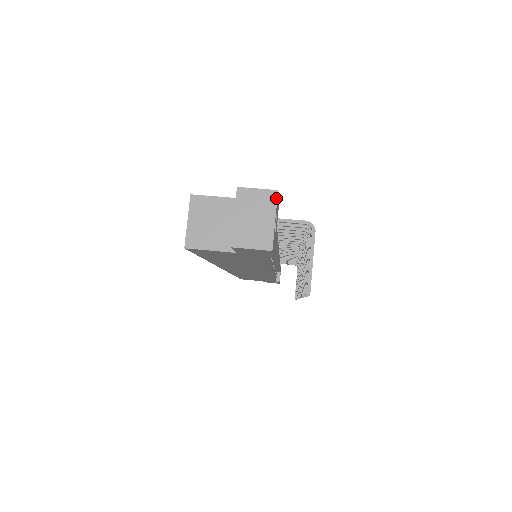
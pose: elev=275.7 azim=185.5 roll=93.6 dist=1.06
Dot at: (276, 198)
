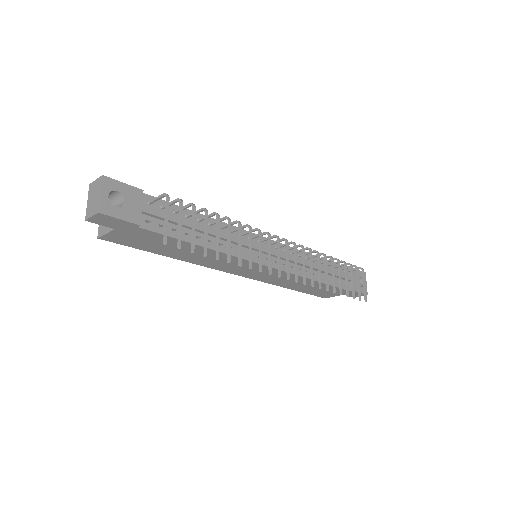
Dot at: (101, 180)
